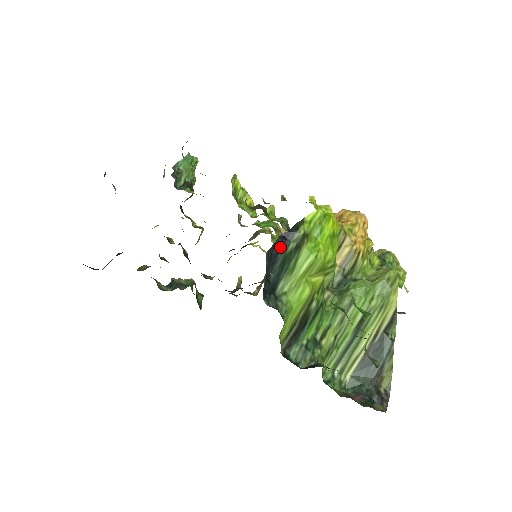
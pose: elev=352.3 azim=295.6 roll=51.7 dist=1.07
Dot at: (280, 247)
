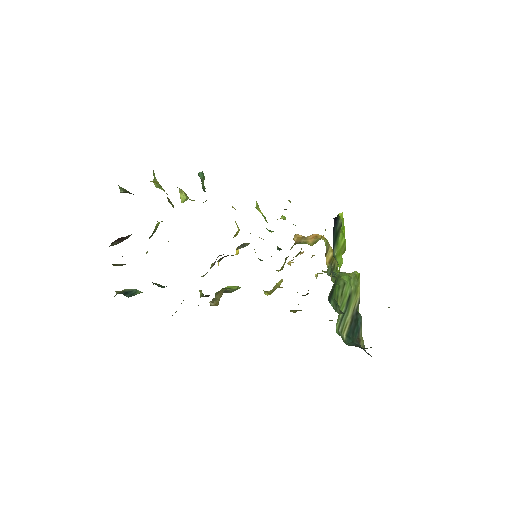
Dot at: (335, 225)
